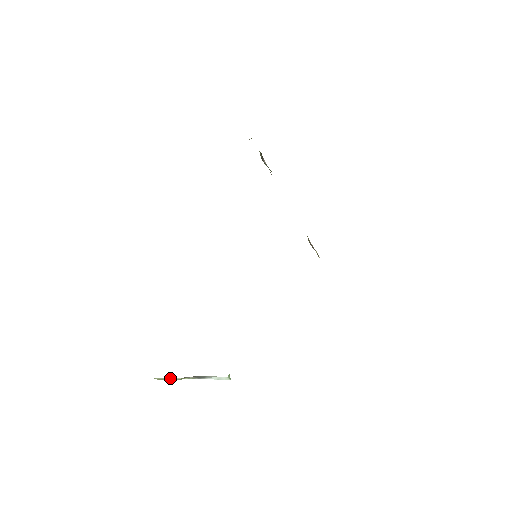
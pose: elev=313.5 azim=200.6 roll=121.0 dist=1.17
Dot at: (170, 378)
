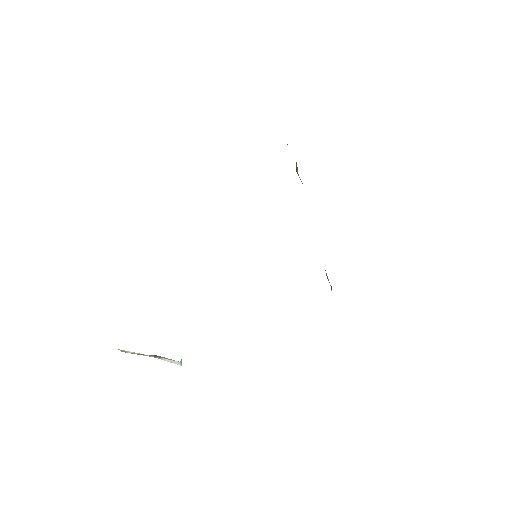
Dot at: occluded
